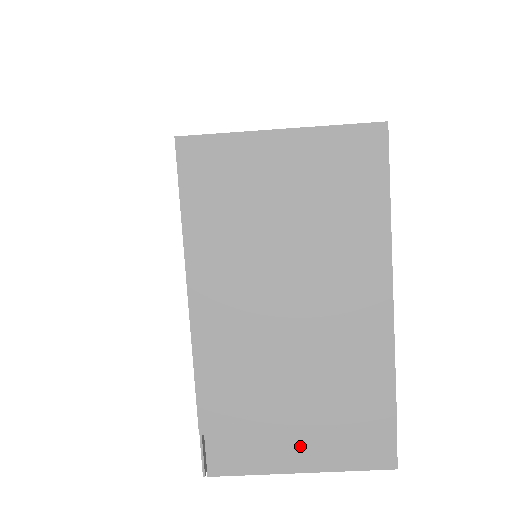
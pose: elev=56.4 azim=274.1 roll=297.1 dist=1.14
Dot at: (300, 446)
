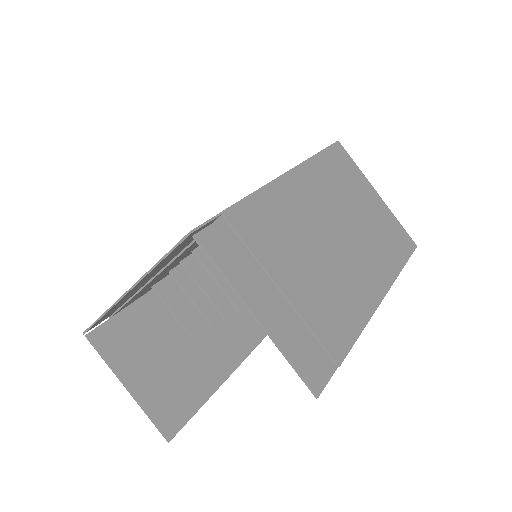
Dot at: (272, 301)
